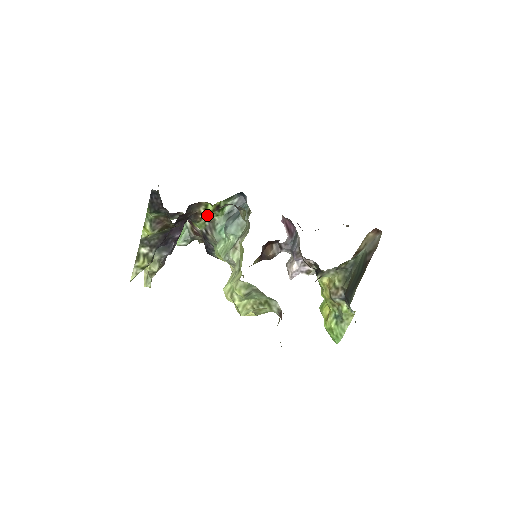
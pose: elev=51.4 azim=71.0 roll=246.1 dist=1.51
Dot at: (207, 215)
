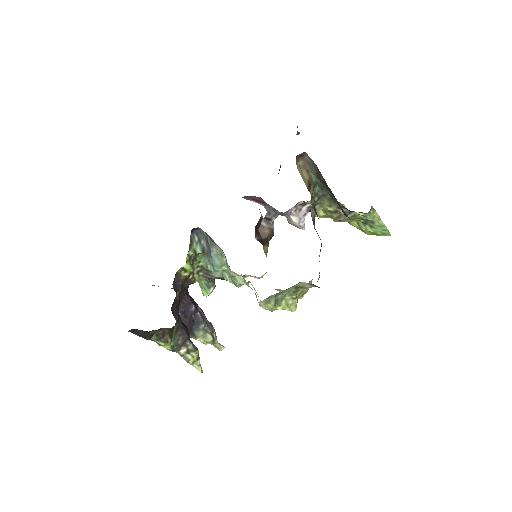
Dot at: (193, 271)
